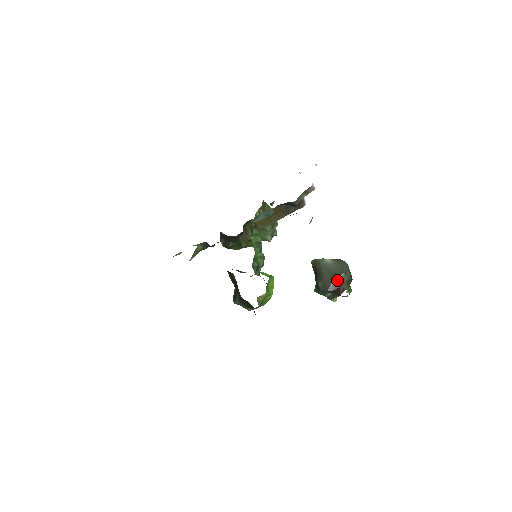
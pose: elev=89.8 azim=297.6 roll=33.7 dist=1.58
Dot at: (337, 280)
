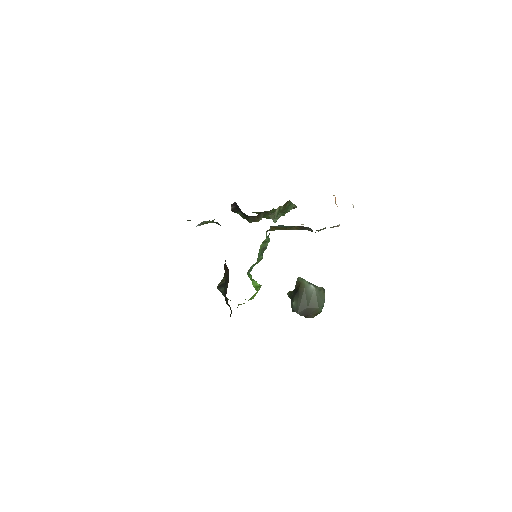
Dot at: (309, 310)
